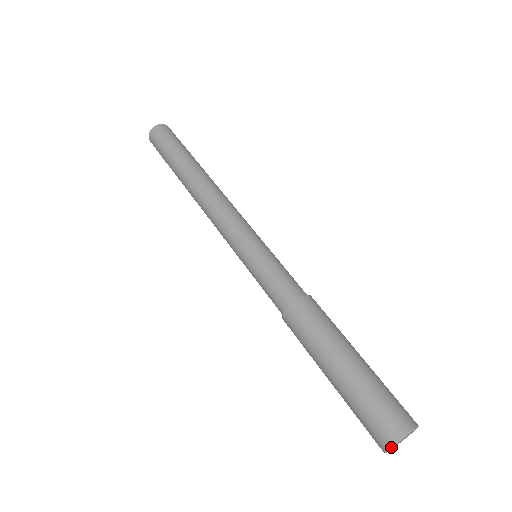
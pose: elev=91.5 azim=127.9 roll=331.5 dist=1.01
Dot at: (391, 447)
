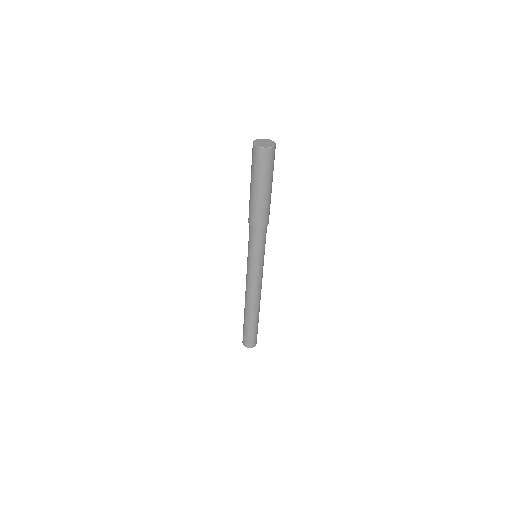
Dot at: (254, 141)
